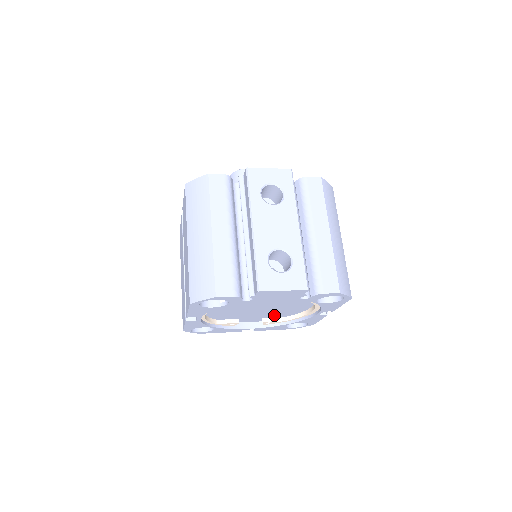
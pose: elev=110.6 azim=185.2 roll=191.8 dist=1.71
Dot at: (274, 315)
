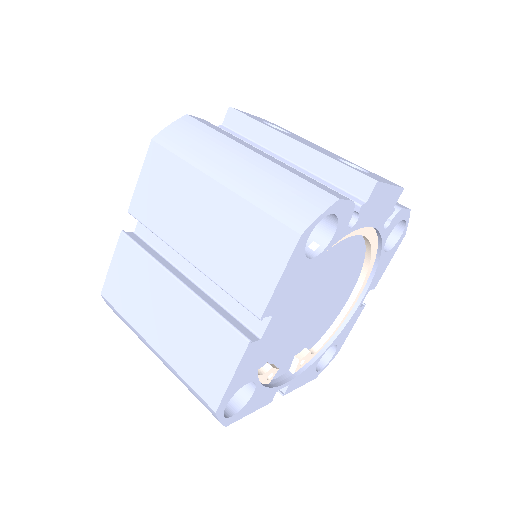
Dot at: (309, 339)
